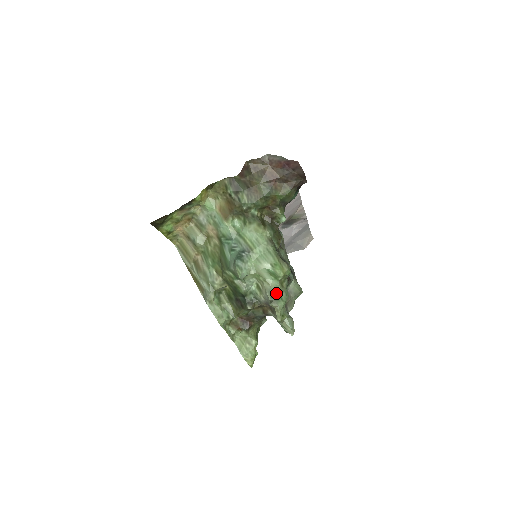
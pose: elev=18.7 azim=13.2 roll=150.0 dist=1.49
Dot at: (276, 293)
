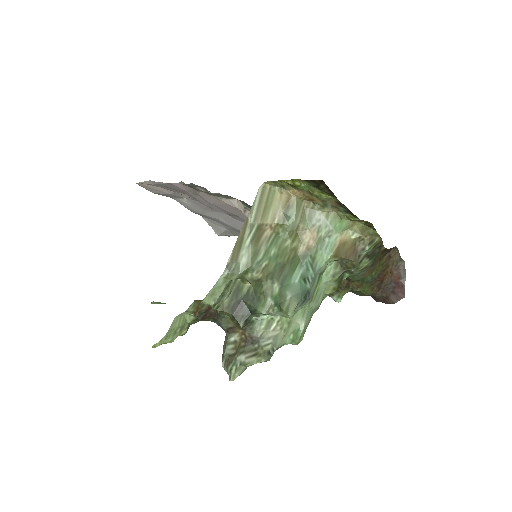
Dot at: (277, 348)
